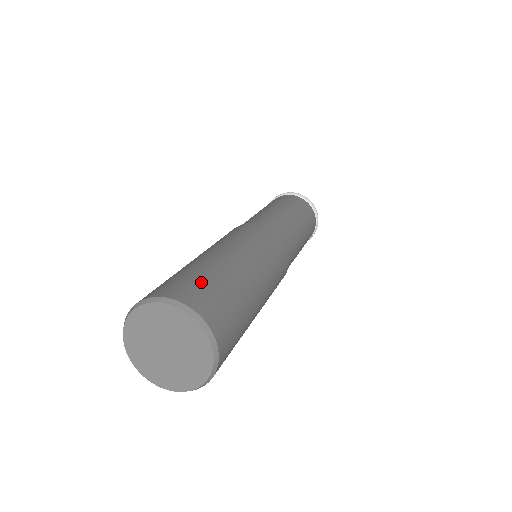
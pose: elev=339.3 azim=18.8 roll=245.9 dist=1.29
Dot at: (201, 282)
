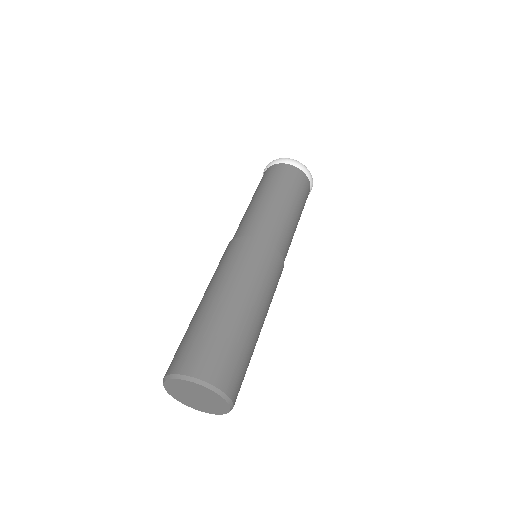
Dot at: (243, 370)
